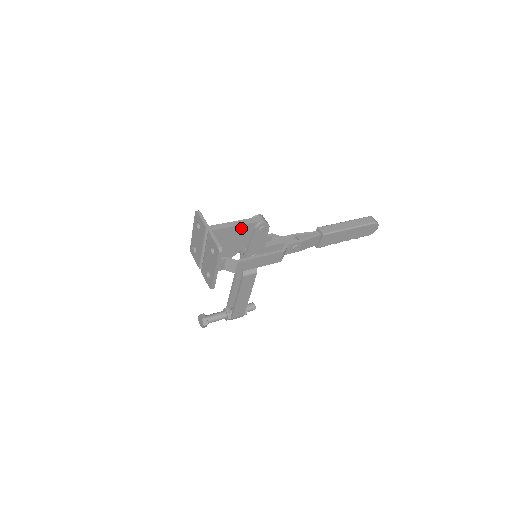
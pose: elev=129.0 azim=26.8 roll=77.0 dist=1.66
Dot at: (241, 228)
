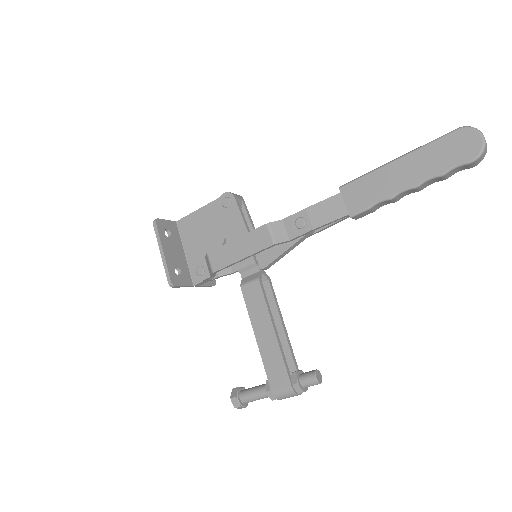
Dot at: (207, 211)
